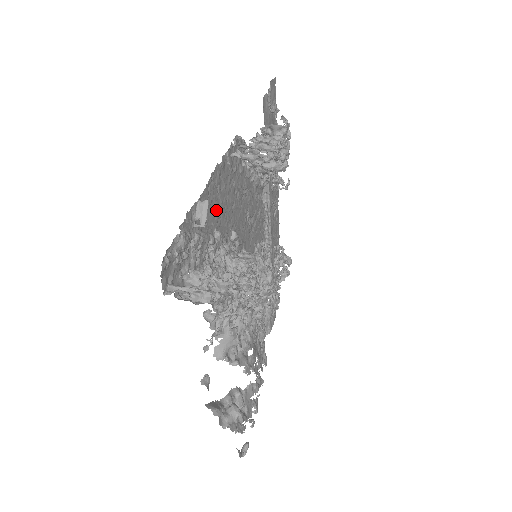
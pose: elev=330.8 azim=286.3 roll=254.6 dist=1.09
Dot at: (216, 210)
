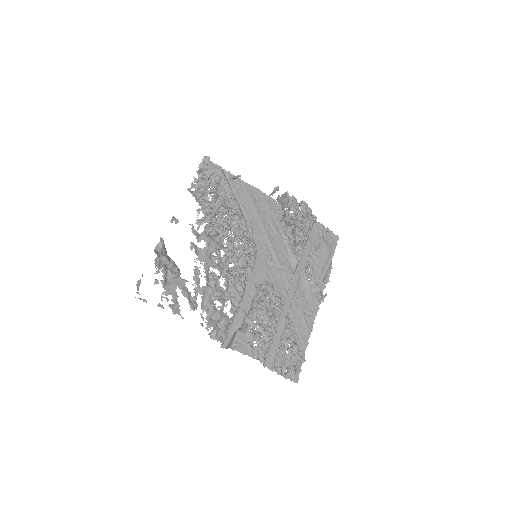
Dot at: (246, 200)
